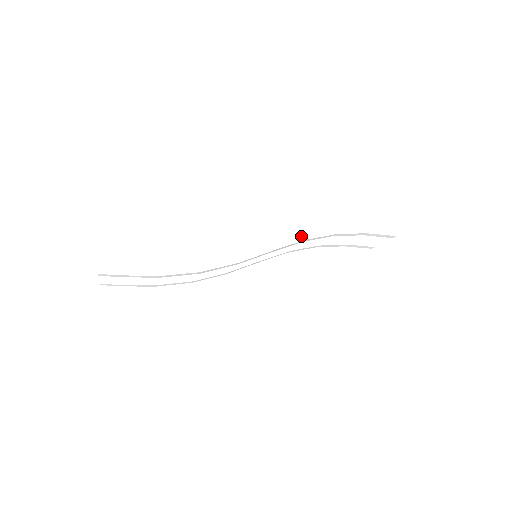
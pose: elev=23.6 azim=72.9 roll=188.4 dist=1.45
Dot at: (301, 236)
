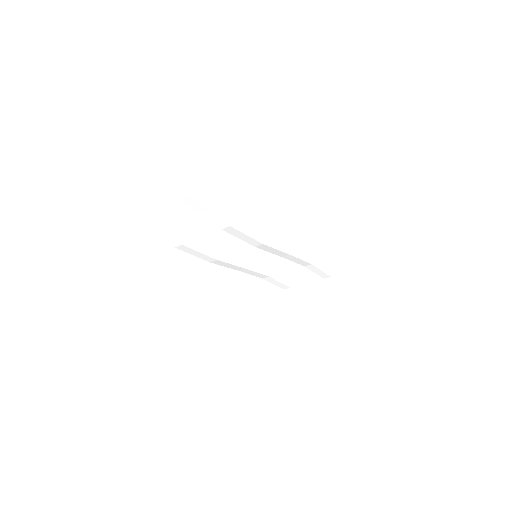
Dot at: (309, 258)
